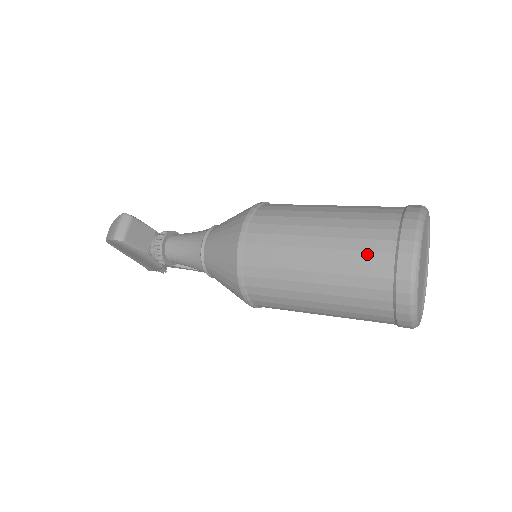
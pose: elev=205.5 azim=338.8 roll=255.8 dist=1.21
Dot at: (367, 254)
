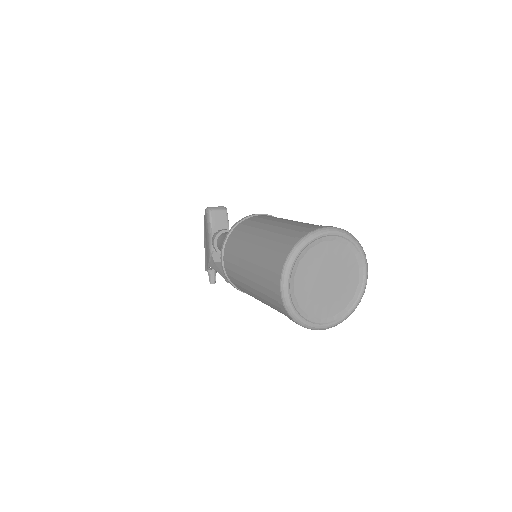
Dot at: (297, 227)
